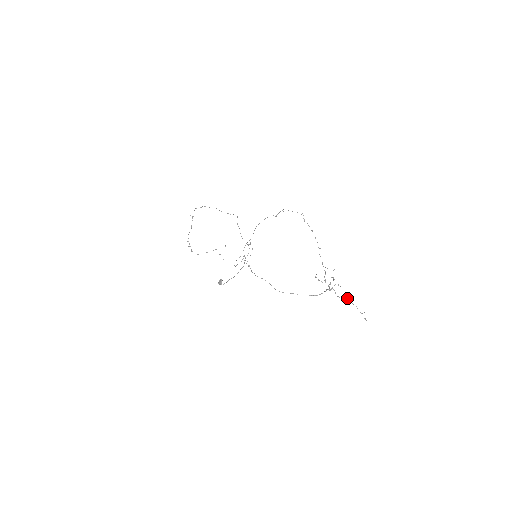
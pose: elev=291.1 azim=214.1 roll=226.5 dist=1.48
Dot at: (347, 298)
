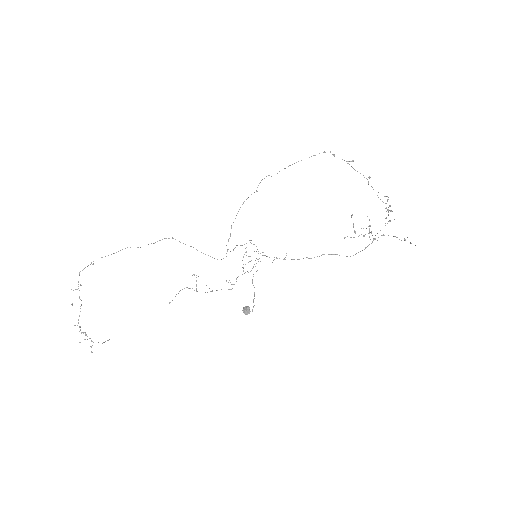
Dot at: occluded
